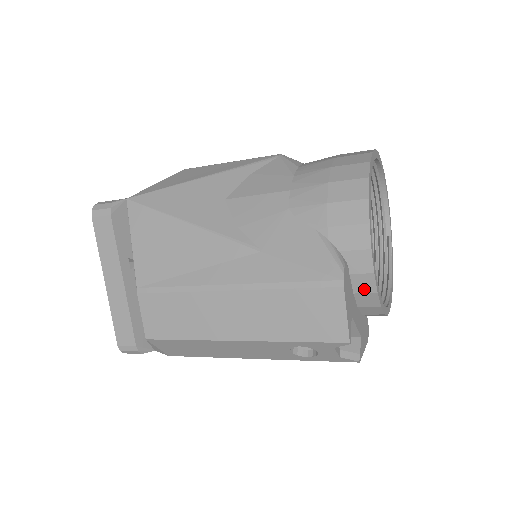
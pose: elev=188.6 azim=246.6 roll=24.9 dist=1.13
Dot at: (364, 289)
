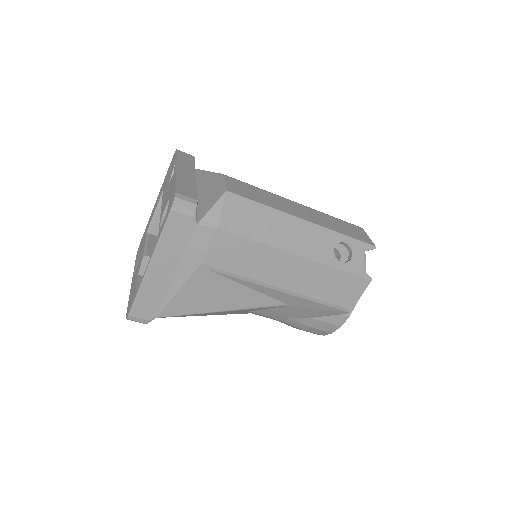
Dot at: occluded
